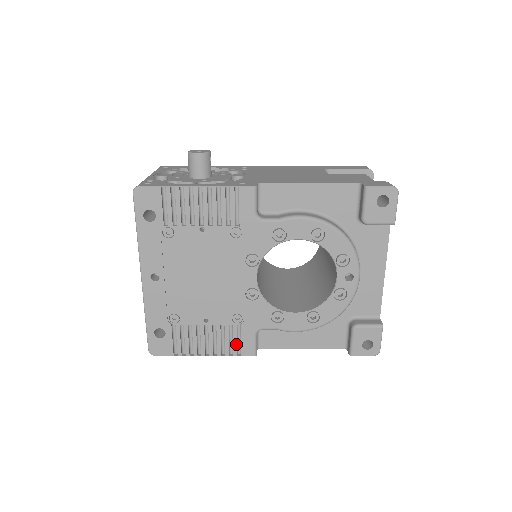
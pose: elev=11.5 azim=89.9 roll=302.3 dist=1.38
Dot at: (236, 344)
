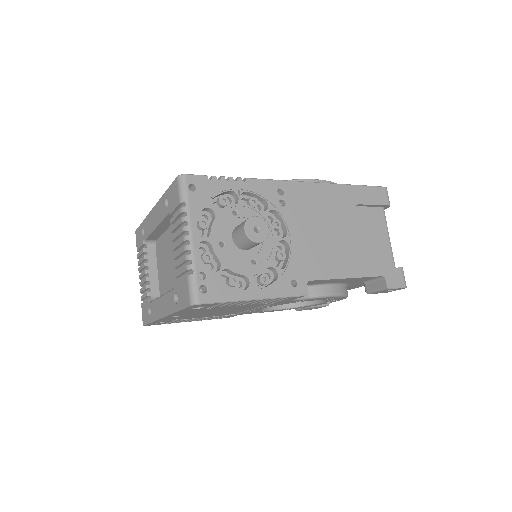
Dot at: occluded
